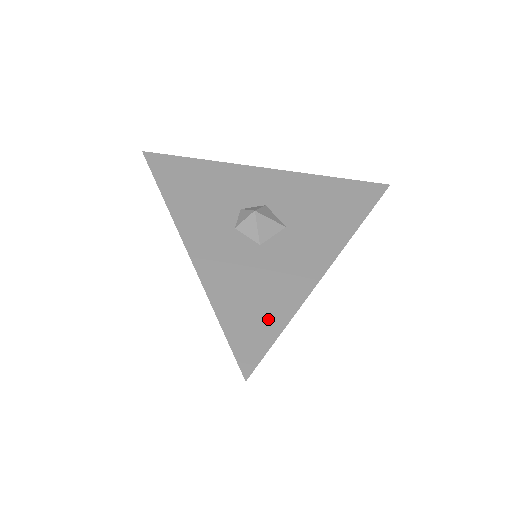
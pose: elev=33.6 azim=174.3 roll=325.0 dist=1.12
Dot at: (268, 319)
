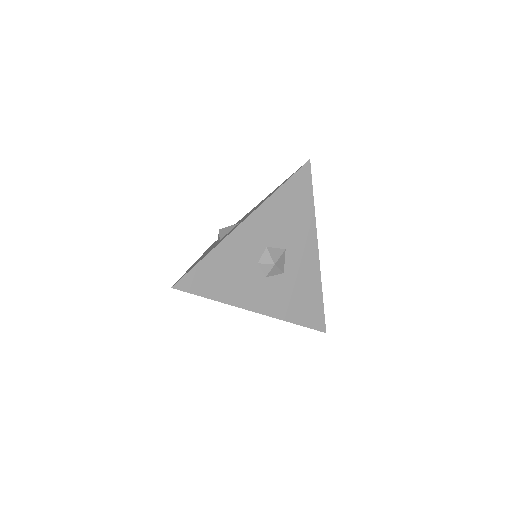
Dot at: (315, 303)
